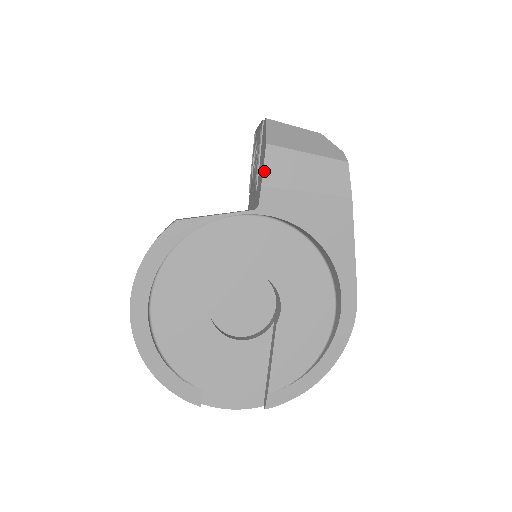
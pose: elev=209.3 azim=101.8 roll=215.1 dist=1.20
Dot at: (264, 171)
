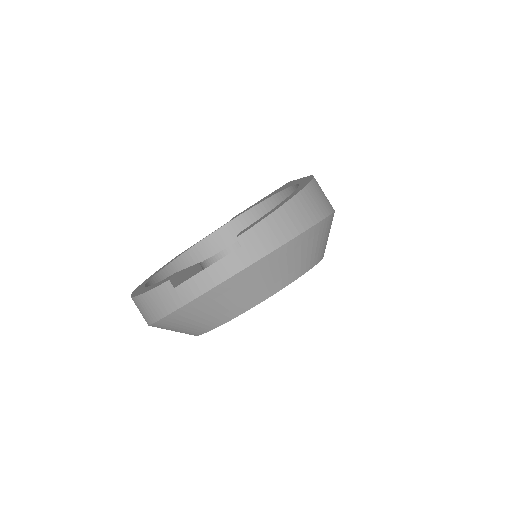
Dot at: occluded
